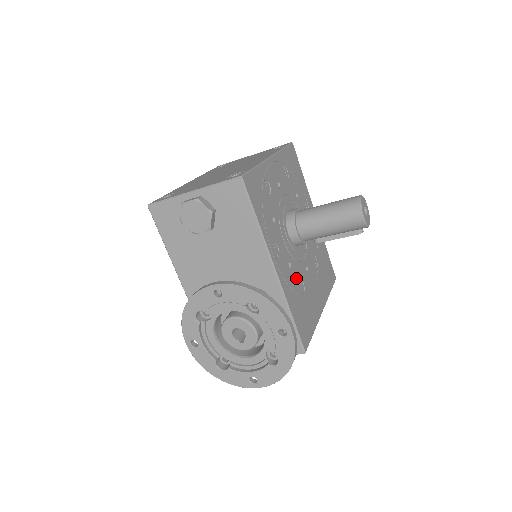
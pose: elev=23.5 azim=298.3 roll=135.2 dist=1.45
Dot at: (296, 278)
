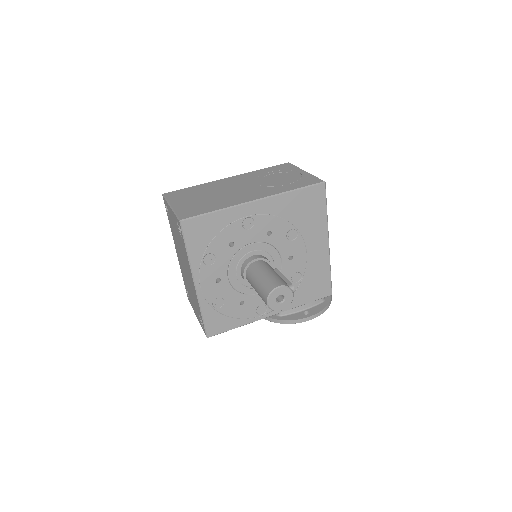
Dot at: occluded
